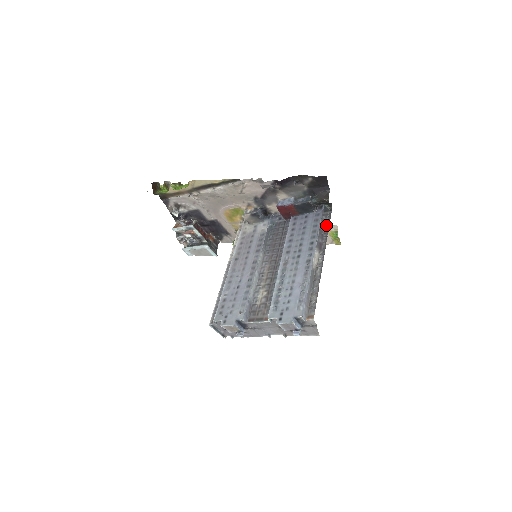
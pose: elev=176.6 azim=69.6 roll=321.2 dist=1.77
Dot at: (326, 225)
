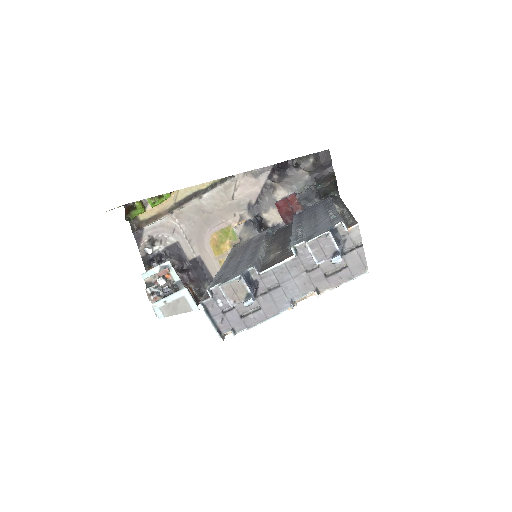
Dot at: (338, 202)
